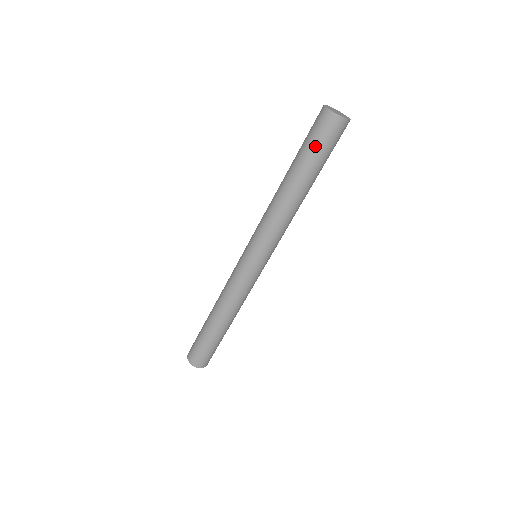
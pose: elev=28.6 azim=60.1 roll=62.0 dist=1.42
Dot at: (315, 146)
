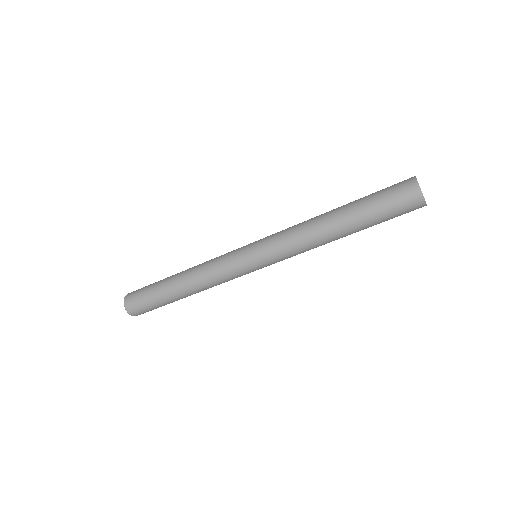
Dot at: (388, 217)
